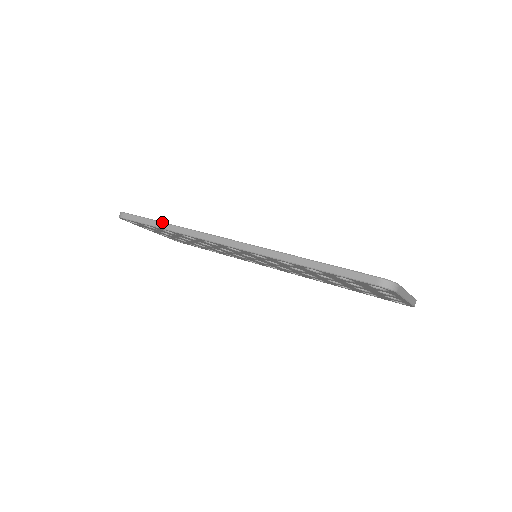
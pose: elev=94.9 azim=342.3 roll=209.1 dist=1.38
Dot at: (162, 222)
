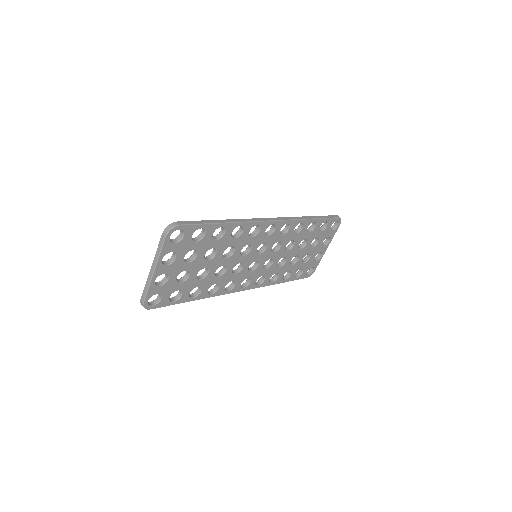
Dot at: occluded
